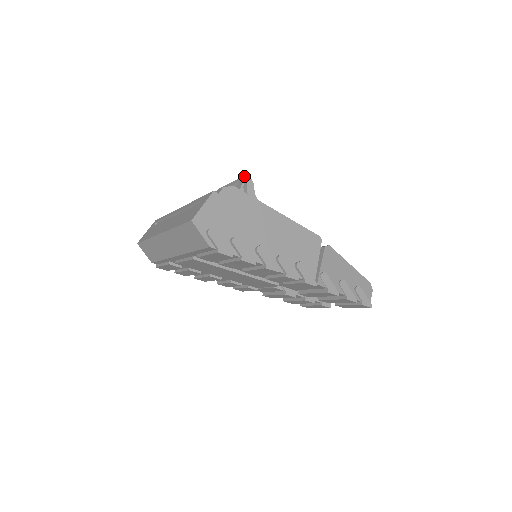
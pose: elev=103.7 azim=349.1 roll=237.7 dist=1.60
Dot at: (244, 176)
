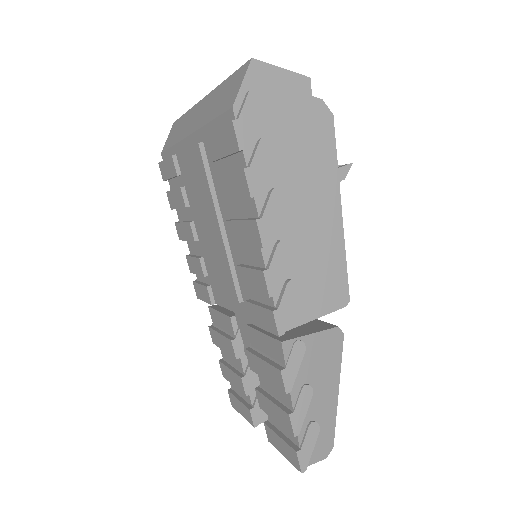
Dot at: (345, 164)
